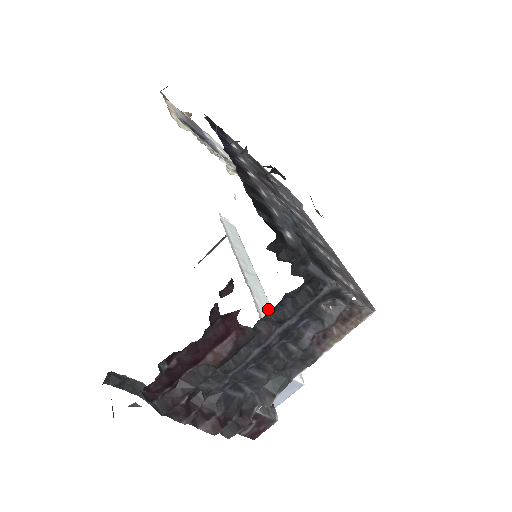
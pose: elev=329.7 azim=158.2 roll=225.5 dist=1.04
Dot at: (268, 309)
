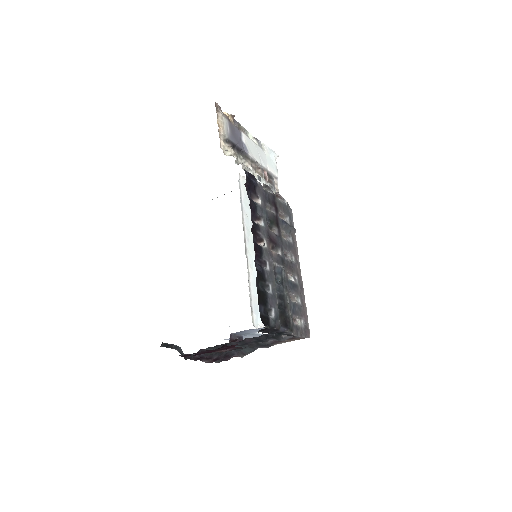
Dot at: (256, 275)
